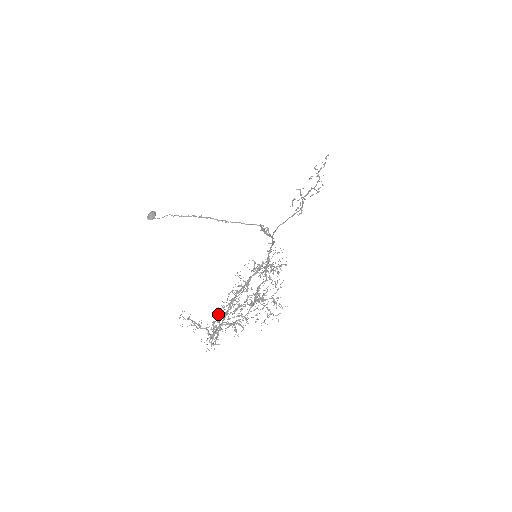
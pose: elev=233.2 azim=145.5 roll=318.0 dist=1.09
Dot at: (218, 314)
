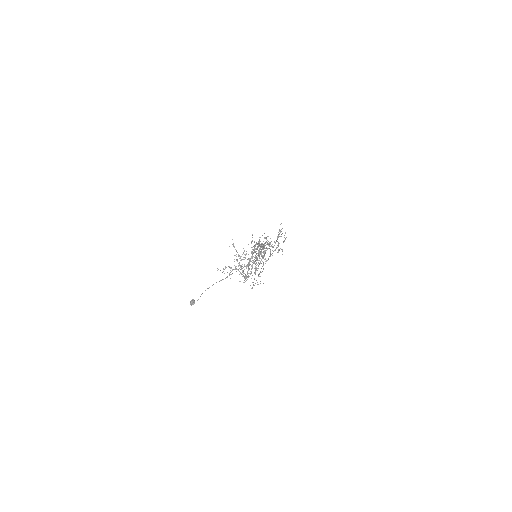
Dot at: occluded
